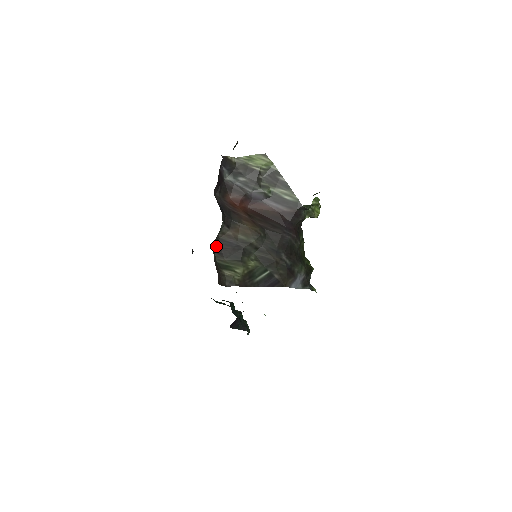
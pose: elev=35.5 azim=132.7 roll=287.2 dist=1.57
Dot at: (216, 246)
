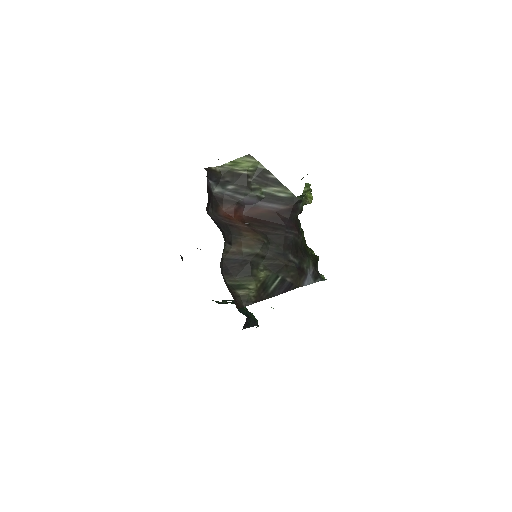
Dot at: (223, 267)
